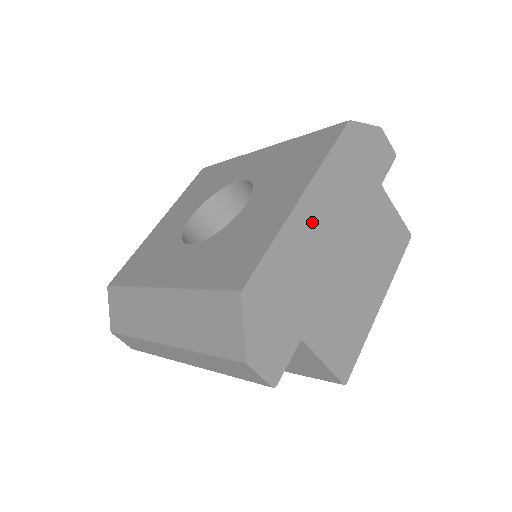
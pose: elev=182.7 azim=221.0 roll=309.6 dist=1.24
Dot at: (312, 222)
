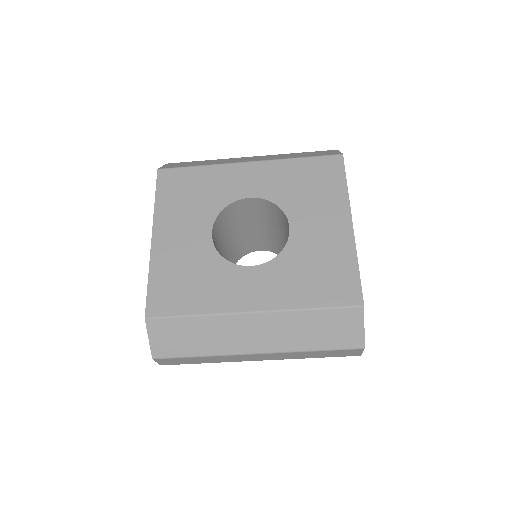
Dot at: occluded
